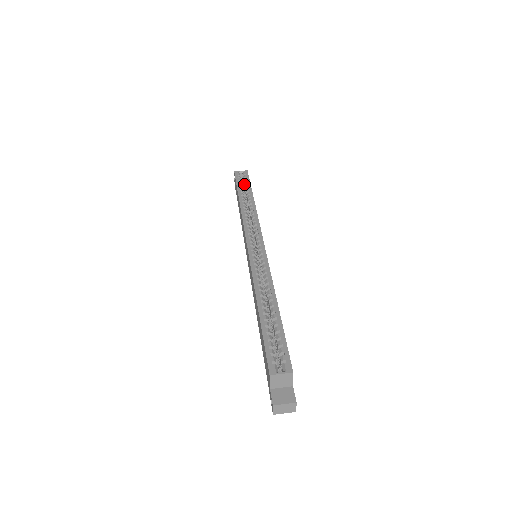
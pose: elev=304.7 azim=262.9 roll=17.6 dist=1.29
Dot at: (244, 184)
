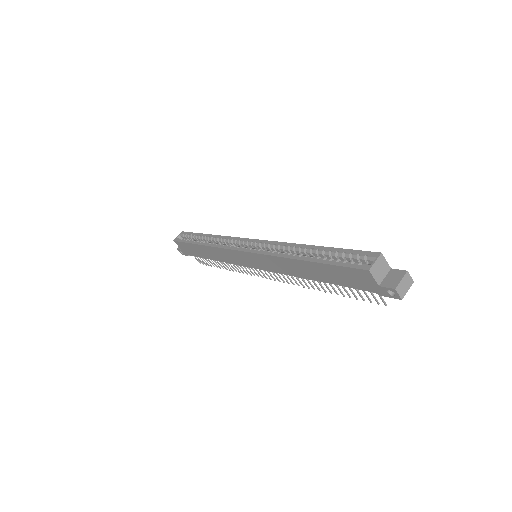
Dot at: (190, 239)
